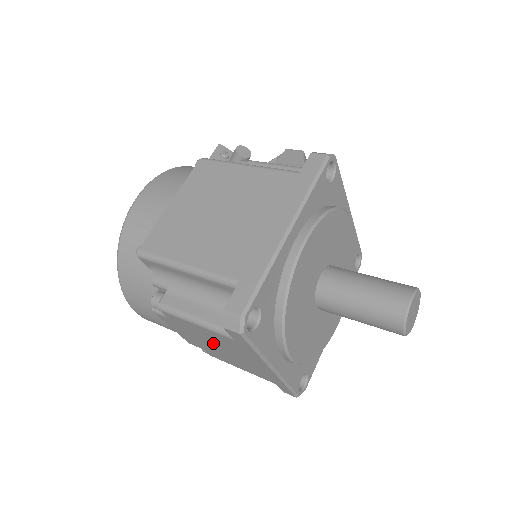
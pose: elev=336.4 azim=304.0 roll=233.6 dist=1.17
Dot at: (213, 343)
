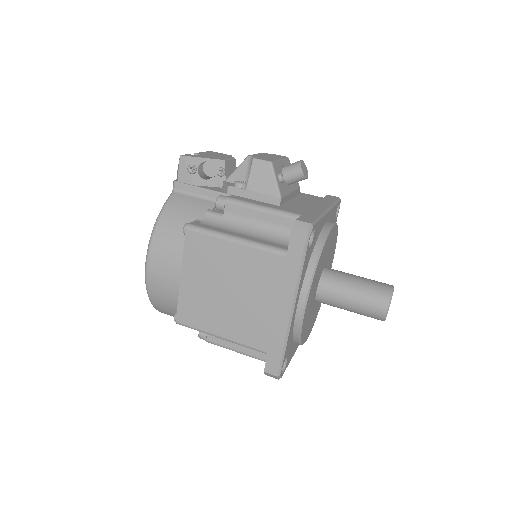
Dot at: occluded
